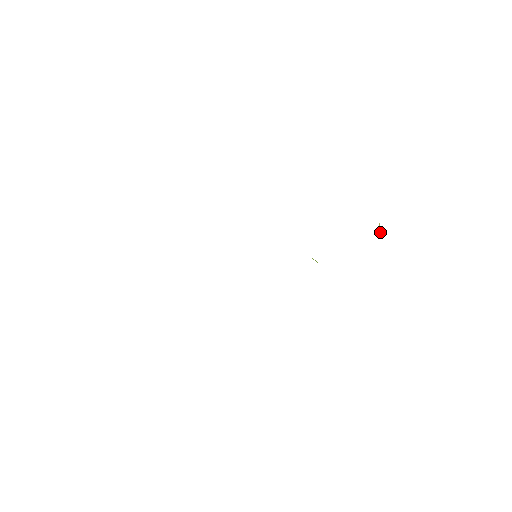
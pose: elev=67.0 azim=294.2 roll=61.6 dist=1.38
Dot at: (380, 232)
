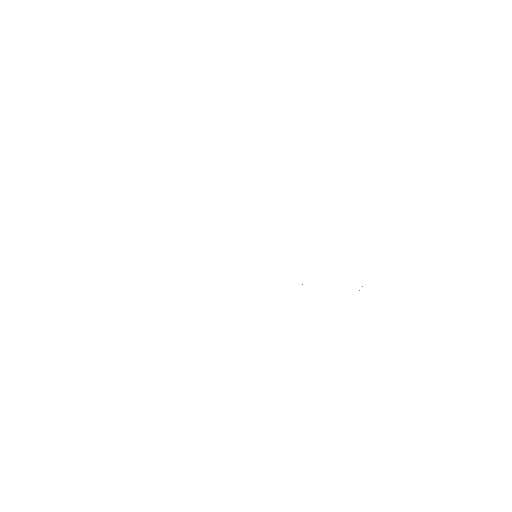
Dot at: occluded
